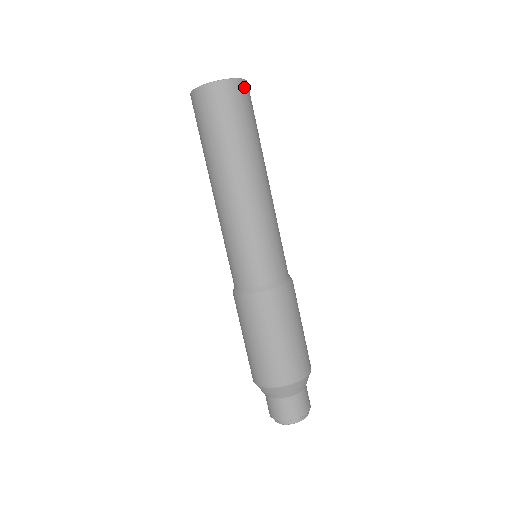
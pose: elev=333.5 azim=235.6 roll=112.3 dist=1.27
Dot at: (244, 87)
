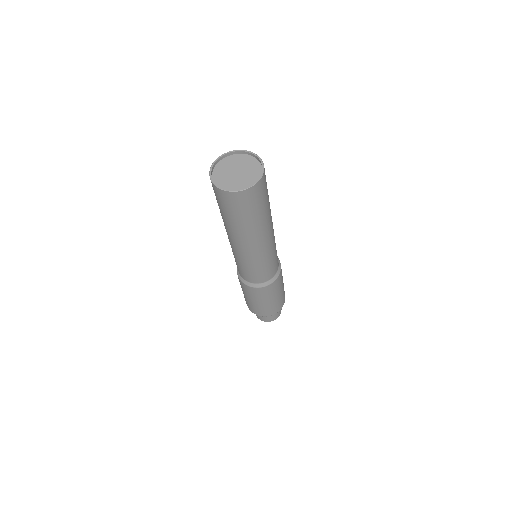
Dot at: (261, 183)
